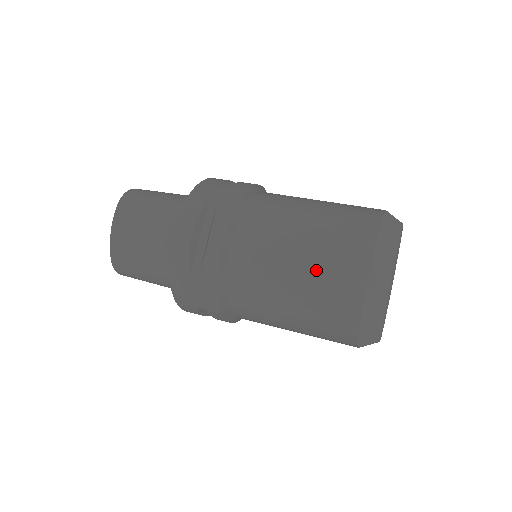
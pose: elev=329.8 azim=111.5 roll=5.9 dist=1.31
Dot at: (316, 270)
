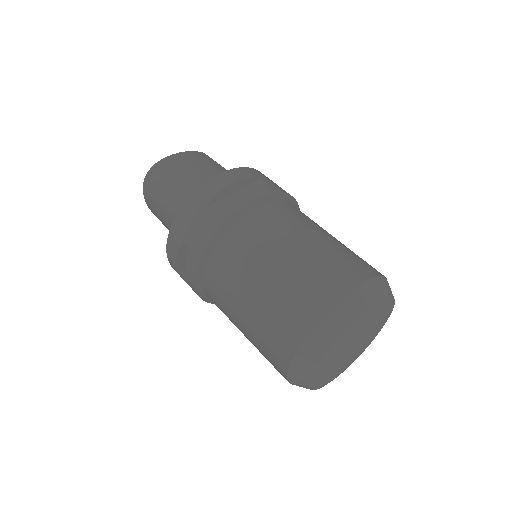
Dot at: (255, 345)
